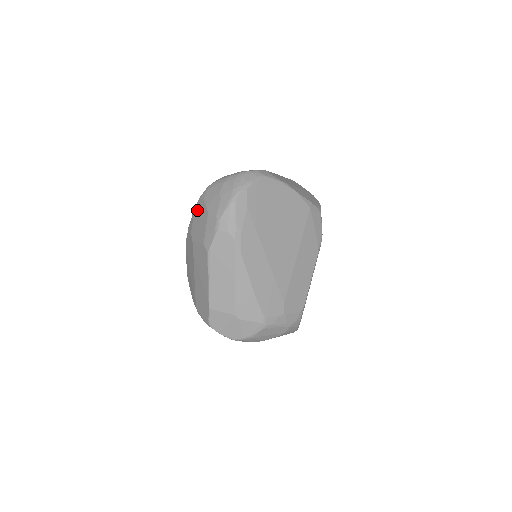
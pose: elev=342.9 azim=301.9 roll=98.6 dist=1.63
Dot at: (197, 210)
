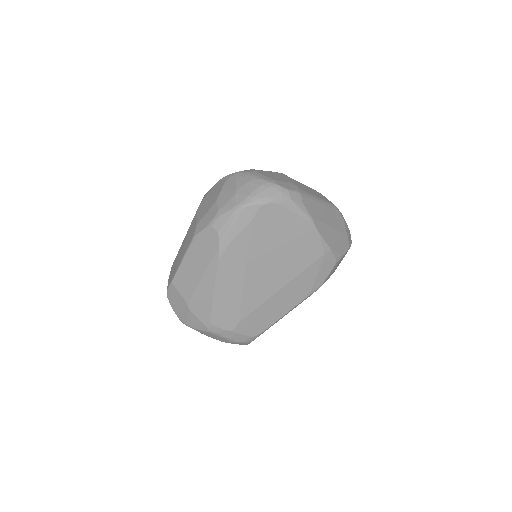
Dot at: (216, 186)
